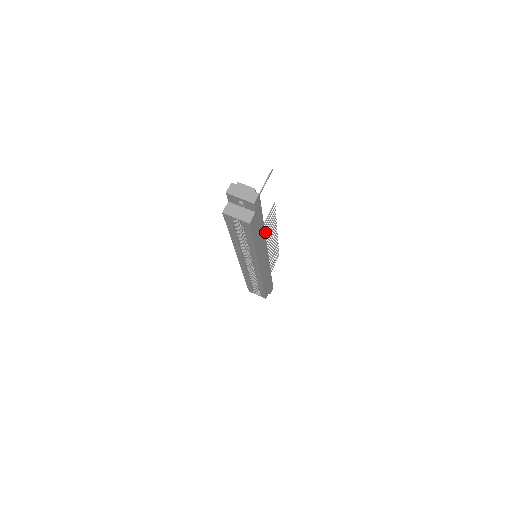
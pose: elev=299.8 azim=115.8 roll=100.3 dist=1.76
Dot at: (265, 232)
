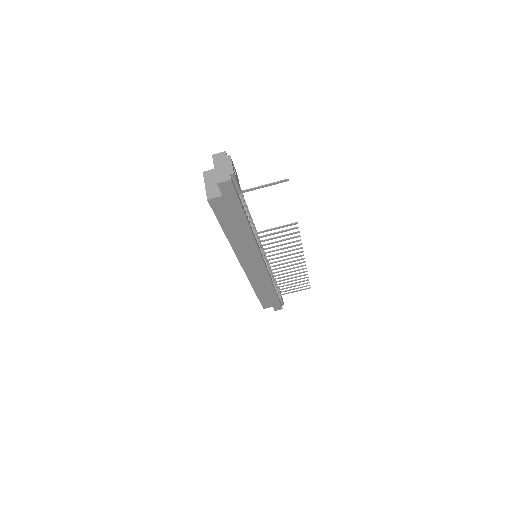
Dot at: occluded
